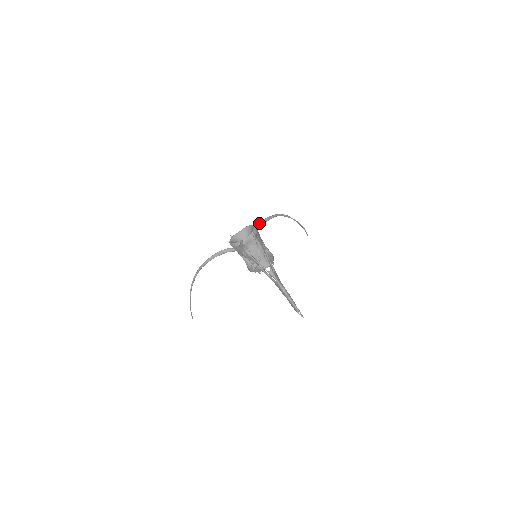
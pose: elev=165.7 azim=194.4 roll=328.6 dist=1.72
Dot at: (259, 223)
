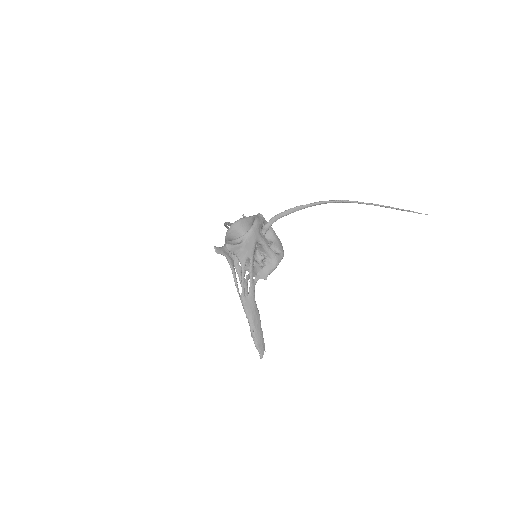
Dot at: (279, 213)
